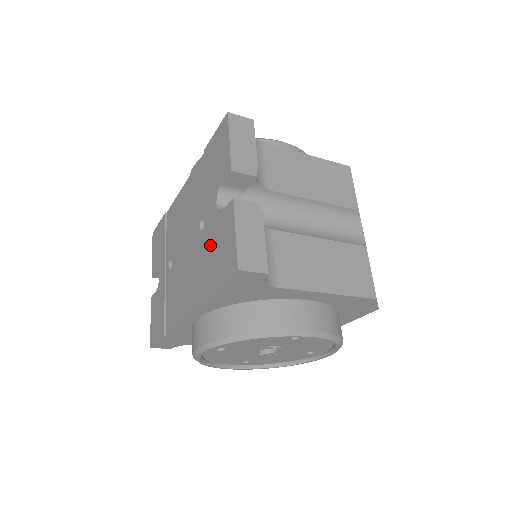
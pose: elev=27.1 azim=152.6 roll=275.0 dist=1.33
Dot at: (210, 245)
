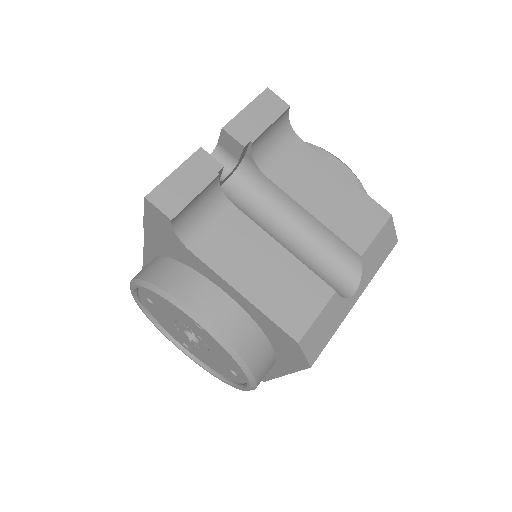
Dot at: occluded
